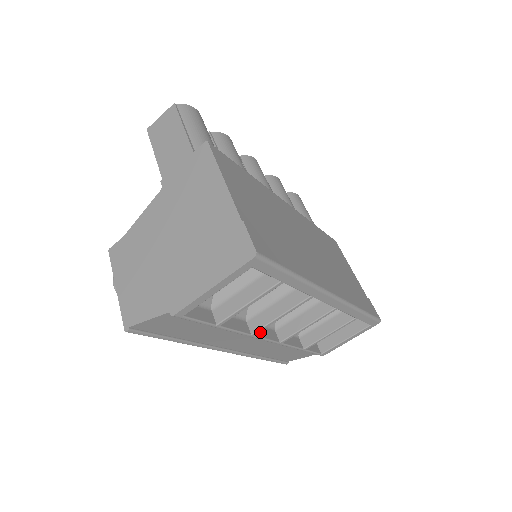
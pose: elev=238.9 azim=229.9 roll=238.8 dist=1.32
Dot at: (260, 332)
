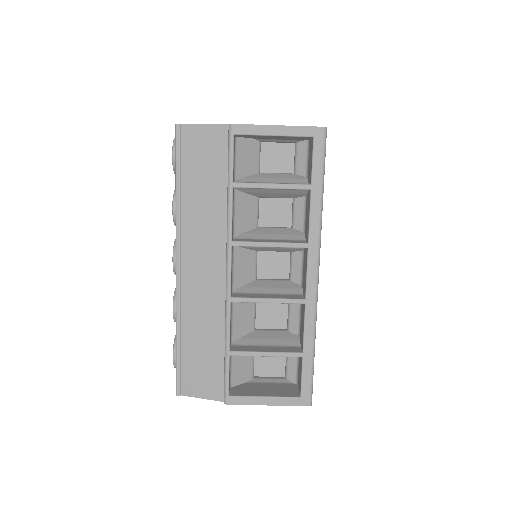
Dot at: occluded
